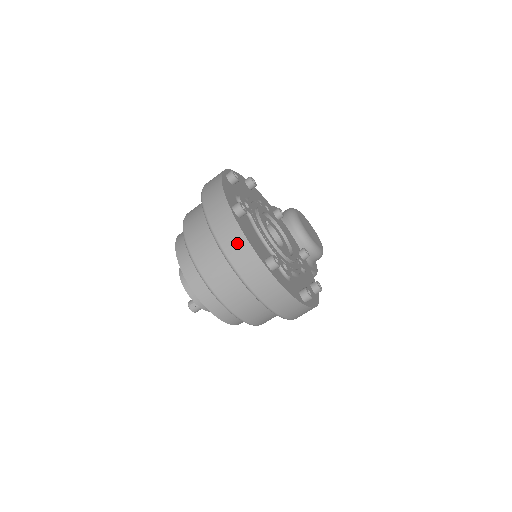
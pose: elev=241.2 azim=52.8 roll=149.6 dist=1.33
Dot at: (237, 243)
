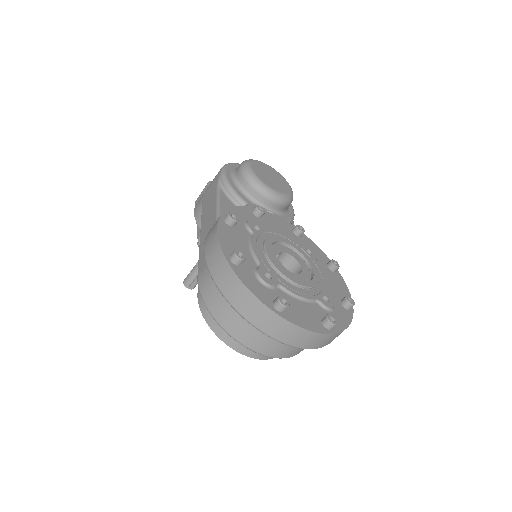
Dot at: (299, 336)
